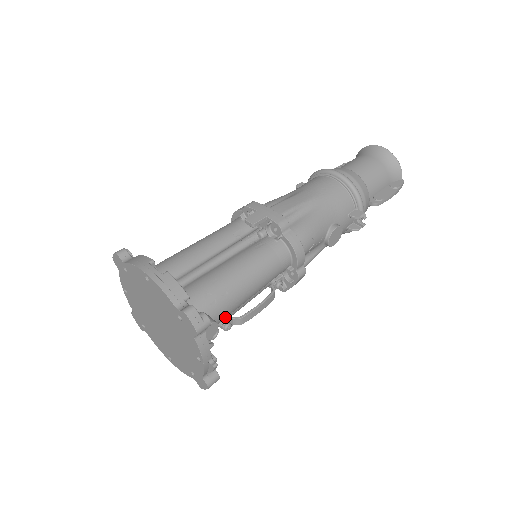
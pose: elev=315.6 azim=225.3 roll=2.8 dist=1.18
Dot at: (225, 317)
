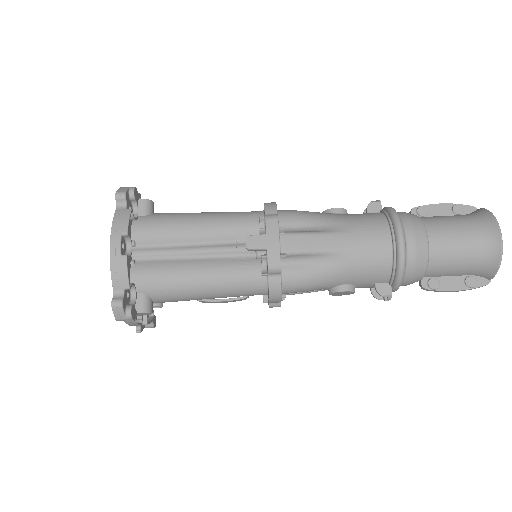
Dot at: occluded
